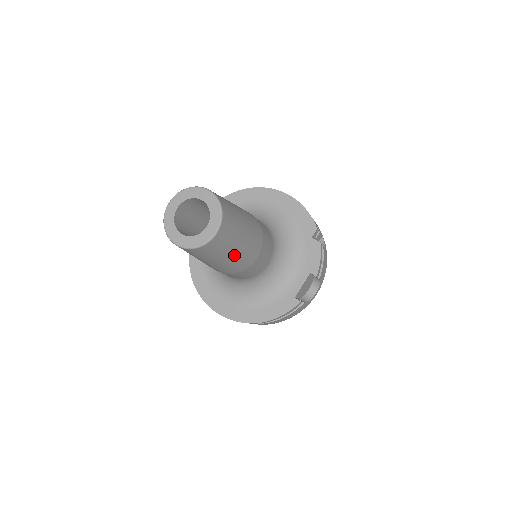
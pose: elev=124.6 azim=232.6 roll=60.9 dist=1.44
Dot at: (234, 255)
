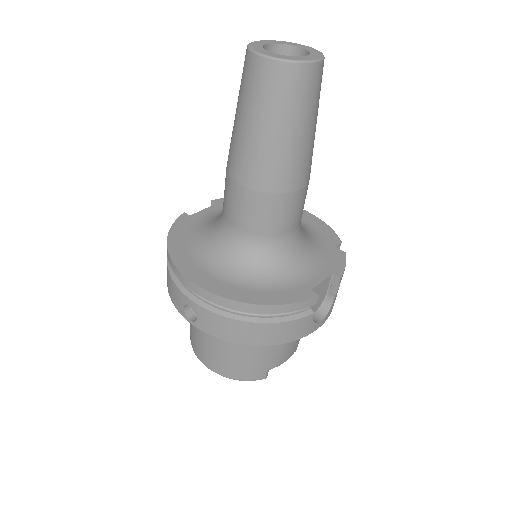
Dot at: (299, 138)
